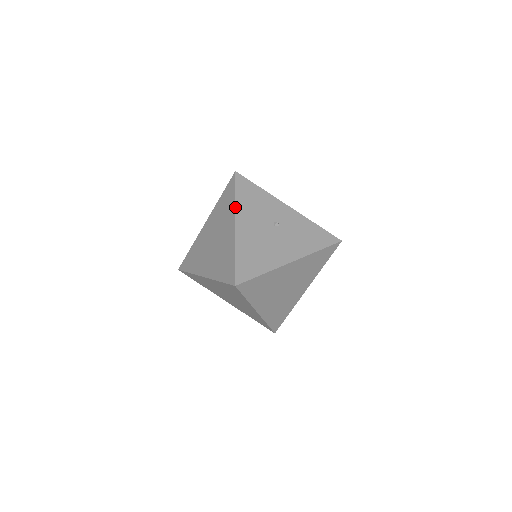
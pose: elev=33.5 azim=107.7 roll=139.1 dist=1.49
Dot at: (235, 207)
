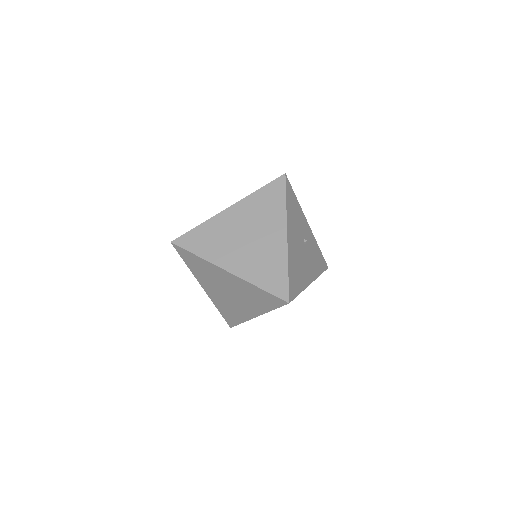
Dot at: (287, 215)
